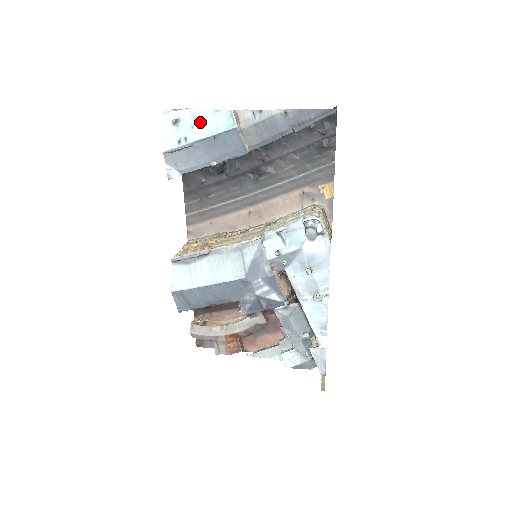
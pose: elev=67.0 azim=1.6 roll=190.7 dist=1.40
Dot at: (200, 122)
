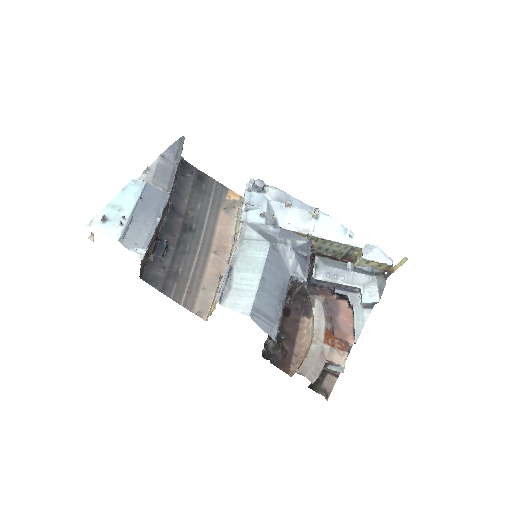
Dot at: (121, 203)
